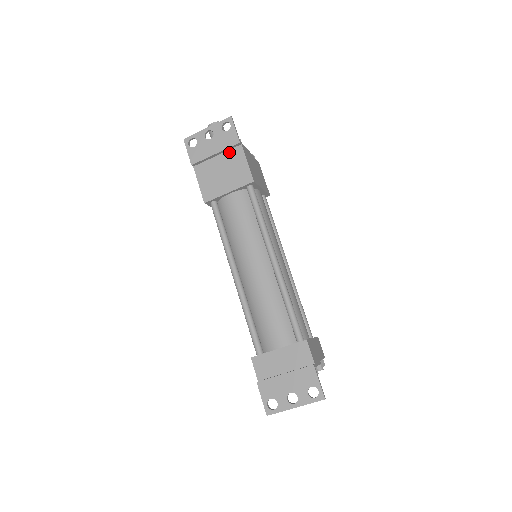
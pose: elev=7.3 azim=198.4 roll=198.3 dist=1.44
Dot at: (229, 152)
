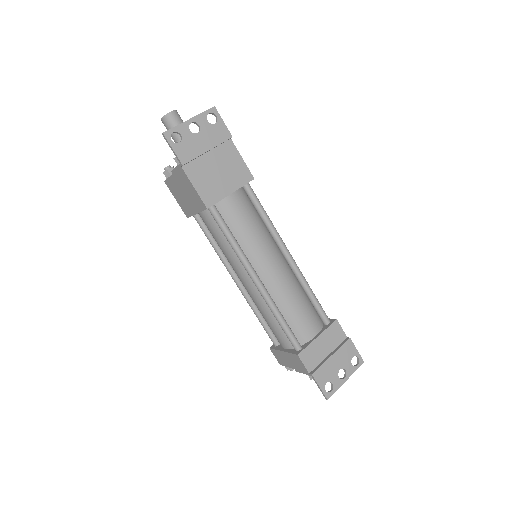
Dot at: (220, 148)
